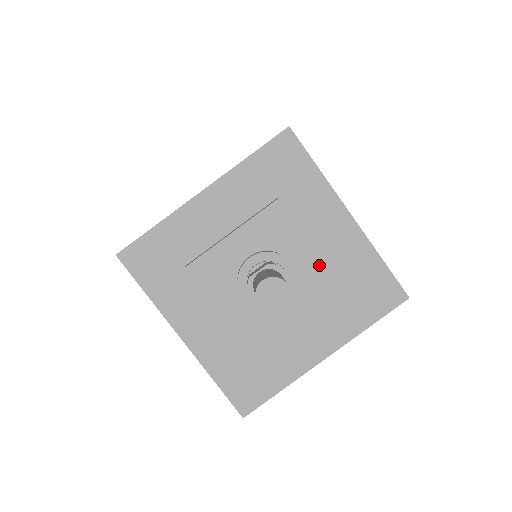
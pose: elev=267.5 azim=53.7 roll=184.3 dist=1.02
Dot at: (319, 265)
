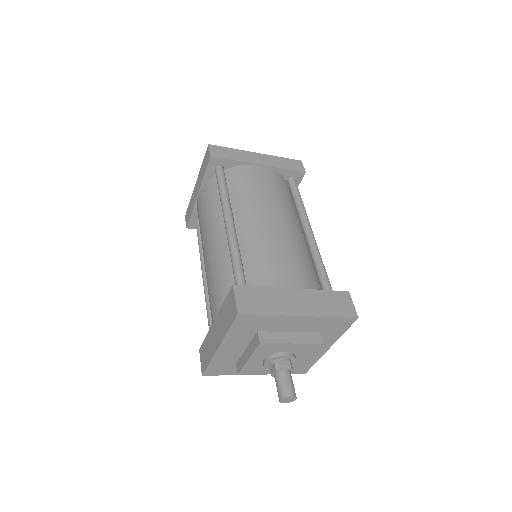
Dot at: (300, 346)
